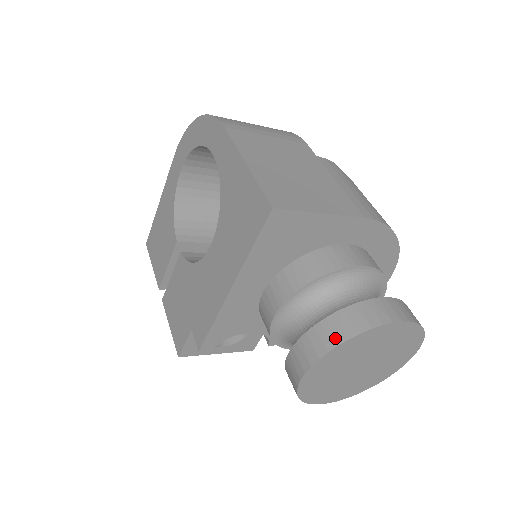
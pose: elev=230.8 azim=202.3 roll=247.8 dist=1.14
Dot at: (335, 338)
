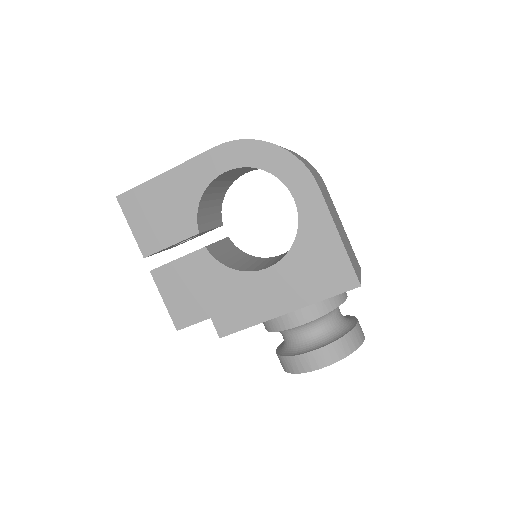
Dot at: (345, 352)
